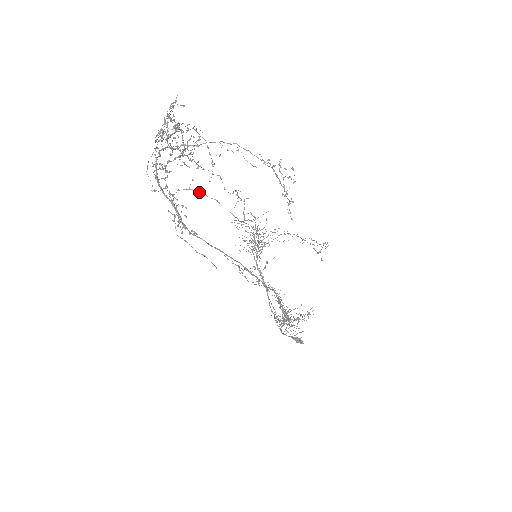
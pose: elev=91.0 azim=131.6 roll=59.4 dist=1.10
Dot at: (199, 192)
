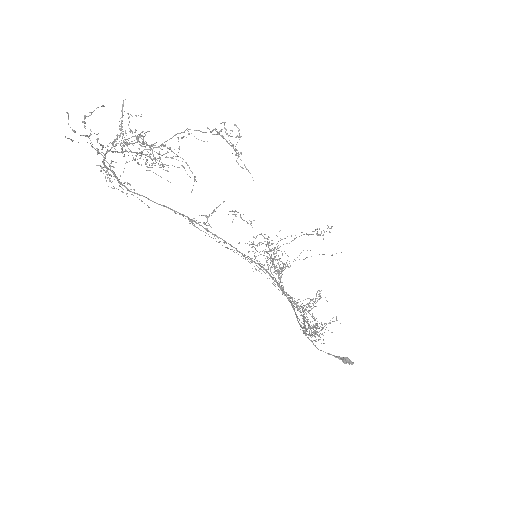
Dot at: (124, 143)
